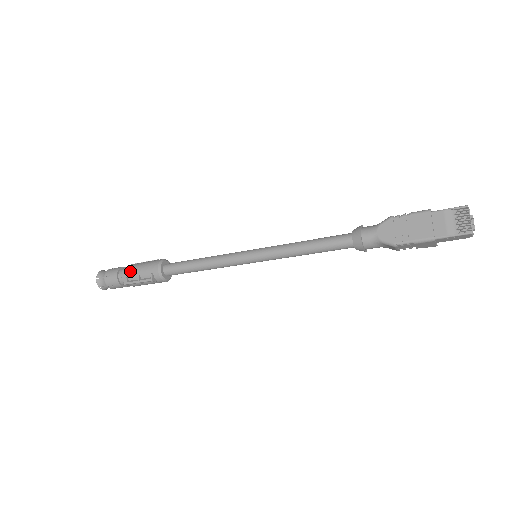
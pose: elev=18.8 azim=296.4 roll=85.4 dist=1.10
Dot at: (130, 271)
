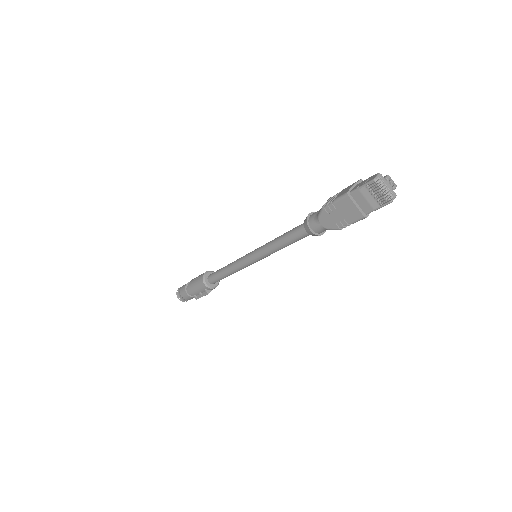
Dot at: (192, 291)
